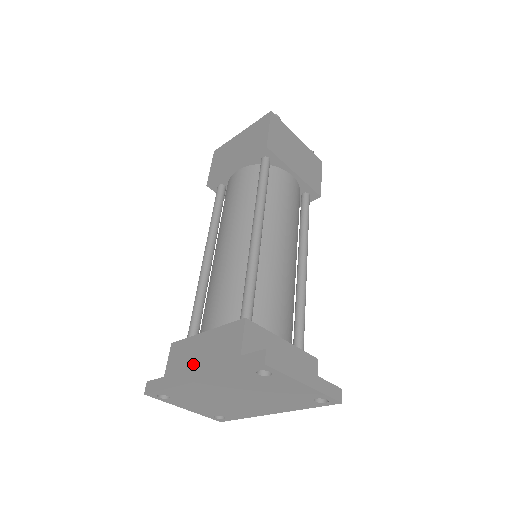
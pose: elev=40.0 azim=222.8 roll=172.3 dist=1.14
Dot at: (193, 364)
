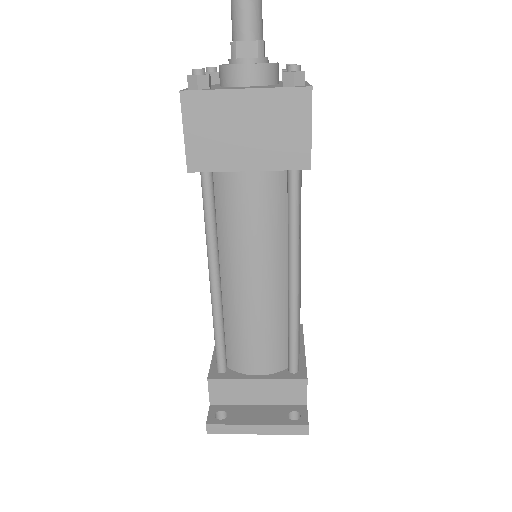
Dot at: occluded
